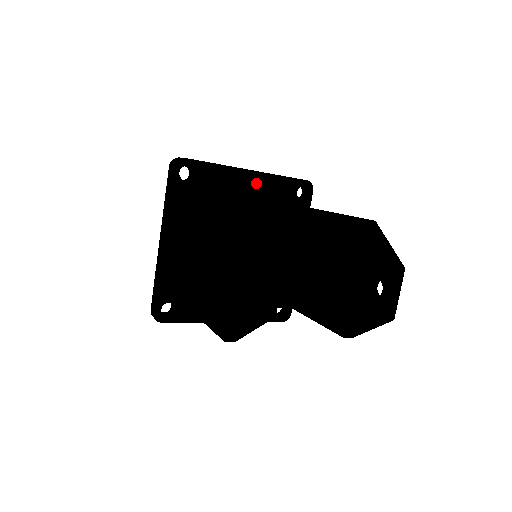
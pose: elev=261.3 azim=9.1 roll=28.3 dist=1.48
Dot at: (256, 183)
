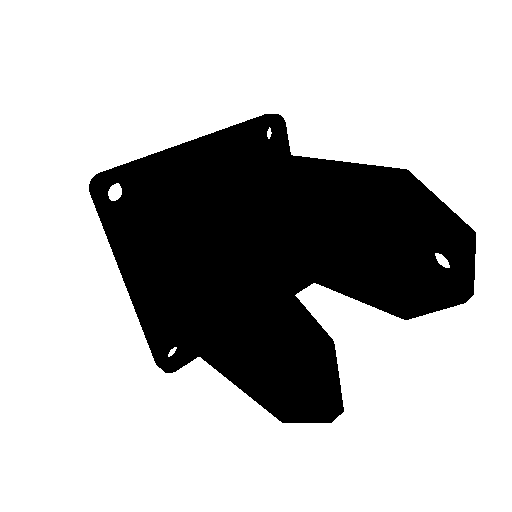
Dot at: (213, 154)
